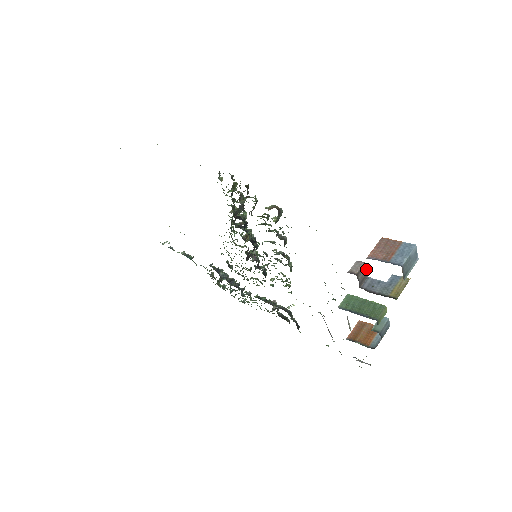
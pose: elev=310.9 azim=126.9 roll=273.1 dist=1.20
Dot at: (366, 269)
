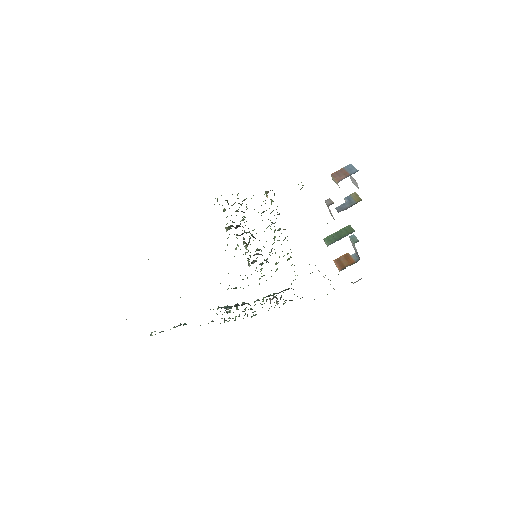
Dot at: occluded
